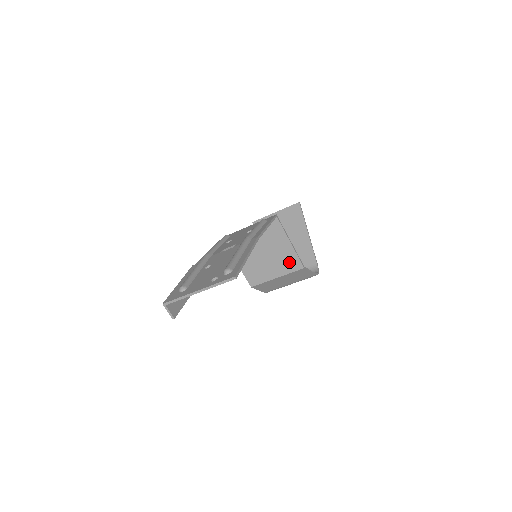
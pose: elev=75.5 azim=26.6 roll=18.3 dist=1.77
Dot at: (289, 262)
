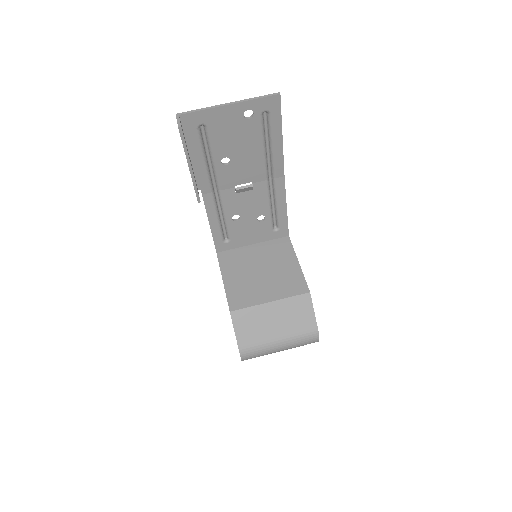
Dot at: (292, 284)
